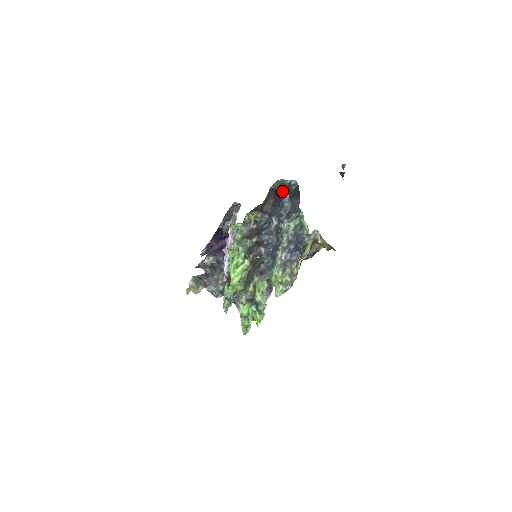
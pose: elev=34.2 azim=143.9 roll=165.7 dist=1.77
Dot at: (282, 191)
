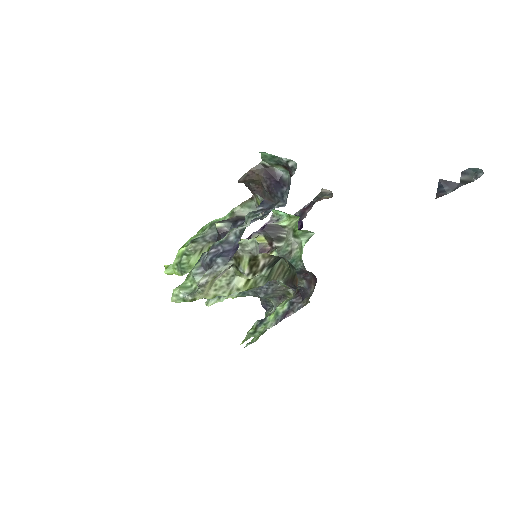
Dot at: (287, 175)
